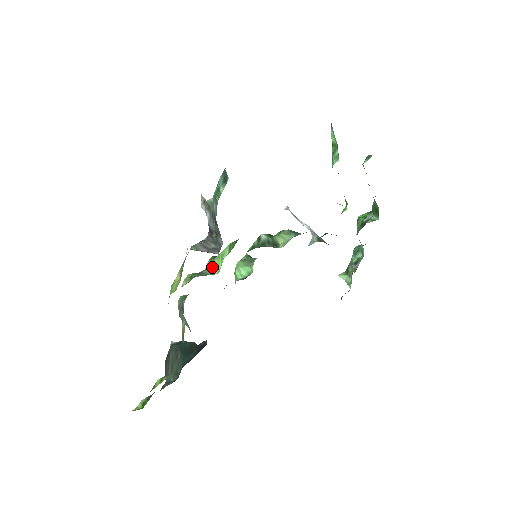
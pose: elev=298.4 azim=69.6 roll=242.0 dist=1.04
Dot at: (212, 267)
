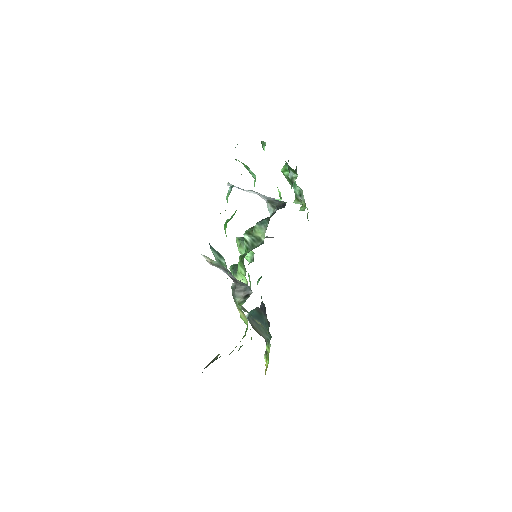
Dot at: occluded
